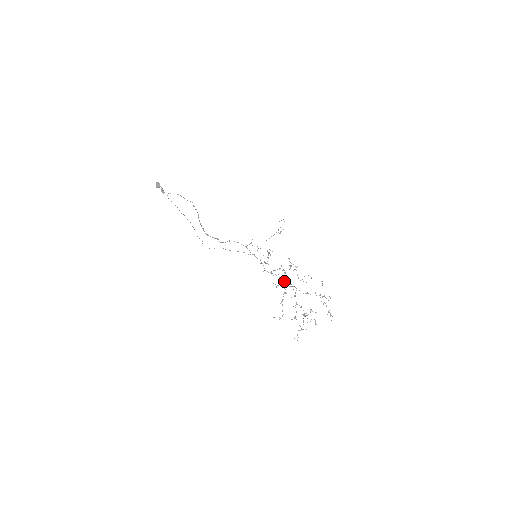
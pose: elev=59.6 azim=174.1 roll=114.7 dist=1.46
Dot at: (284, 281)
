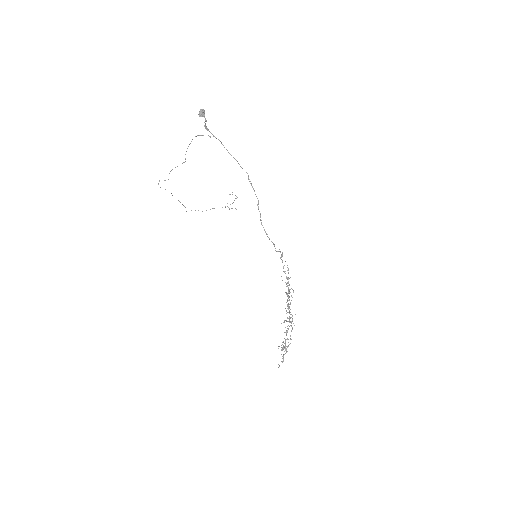
Dot at: occluded
